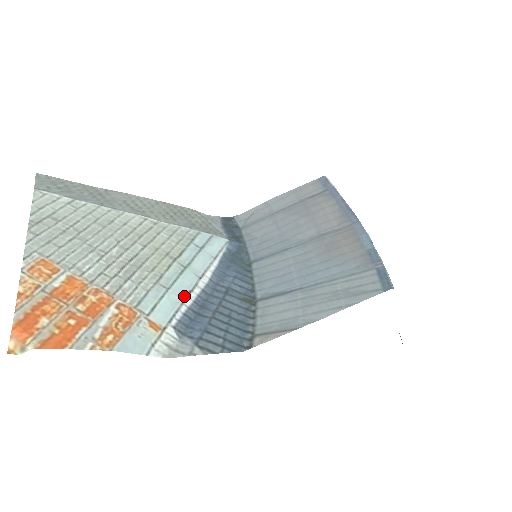
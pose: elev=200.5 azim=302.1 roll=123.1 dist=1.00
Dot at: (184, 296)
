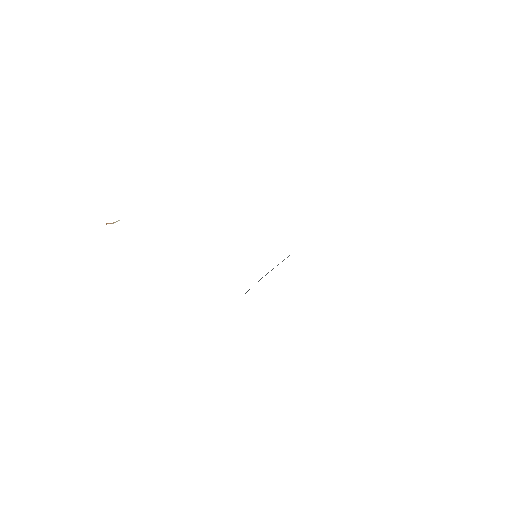
Dot at: occluded
